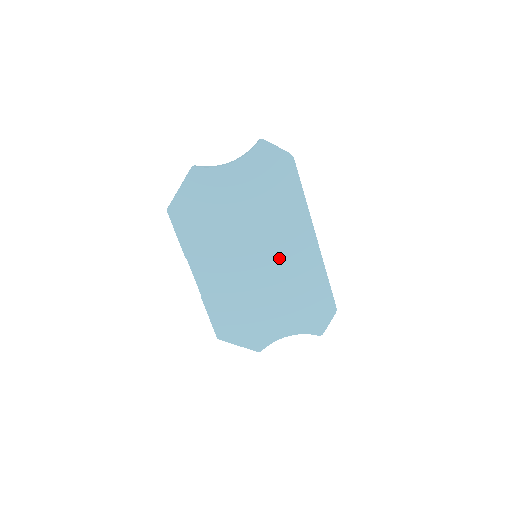
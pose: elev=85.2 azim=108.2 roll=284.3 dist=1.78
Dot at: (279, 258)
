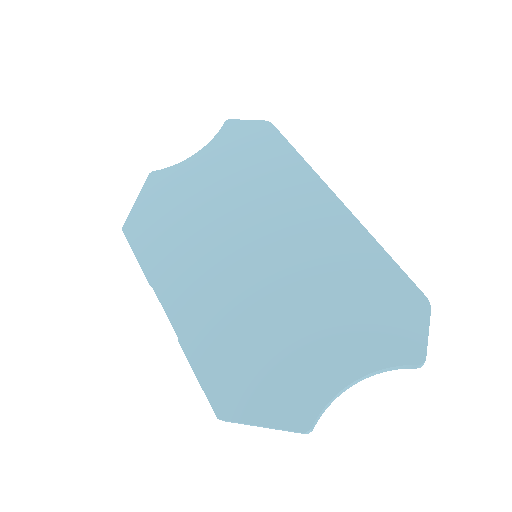
Dot at: (290, 244)
